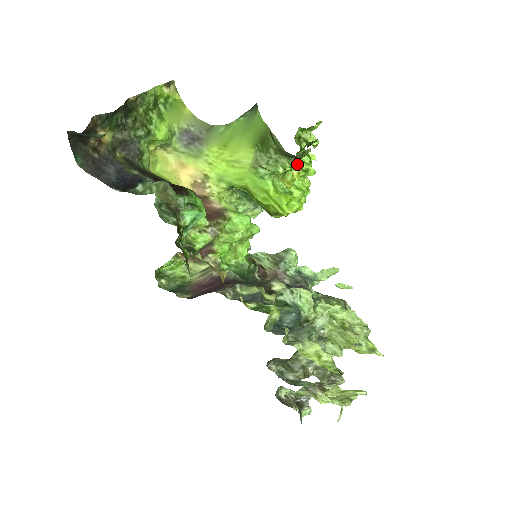
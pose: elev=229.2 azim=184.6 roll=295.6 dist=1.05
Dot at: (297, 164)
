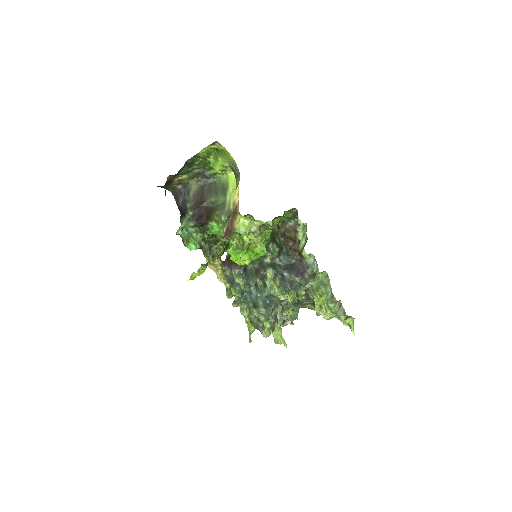
Dot at: (228, 252)
